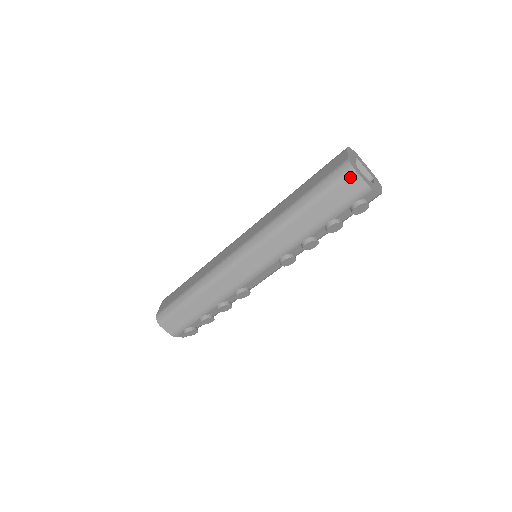
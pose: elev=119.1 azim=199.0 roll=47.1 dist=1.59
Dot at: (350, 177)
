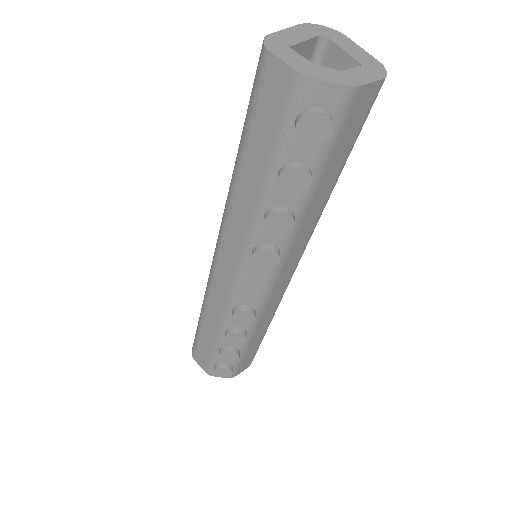
Dot at: (266, 68)
